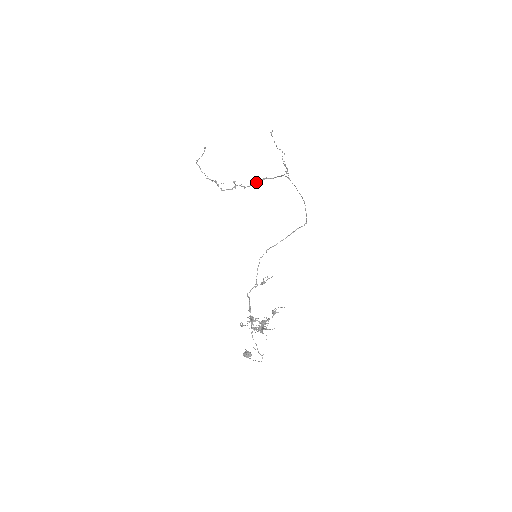
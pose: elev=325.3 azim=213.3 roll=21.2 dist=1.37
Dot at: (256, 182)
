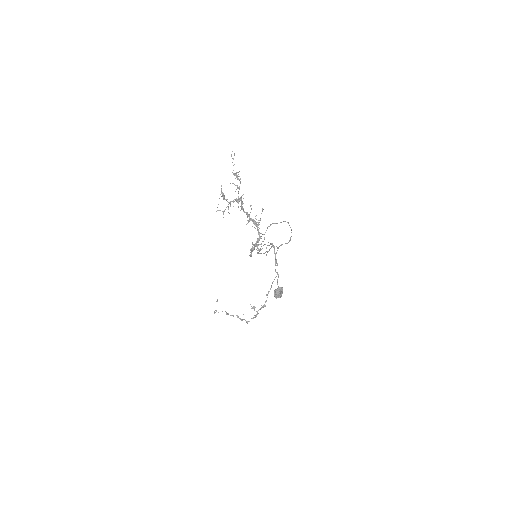
Dot at: occluded
